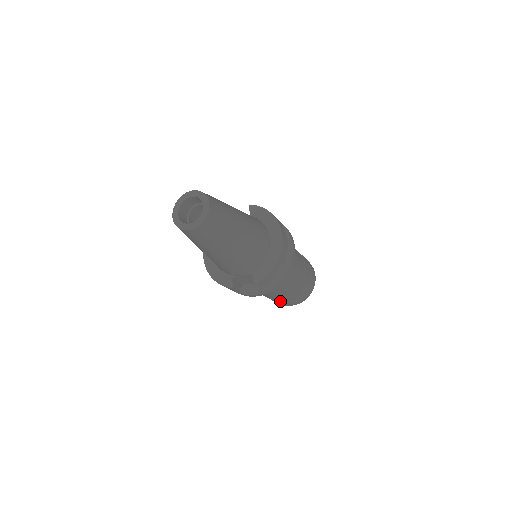
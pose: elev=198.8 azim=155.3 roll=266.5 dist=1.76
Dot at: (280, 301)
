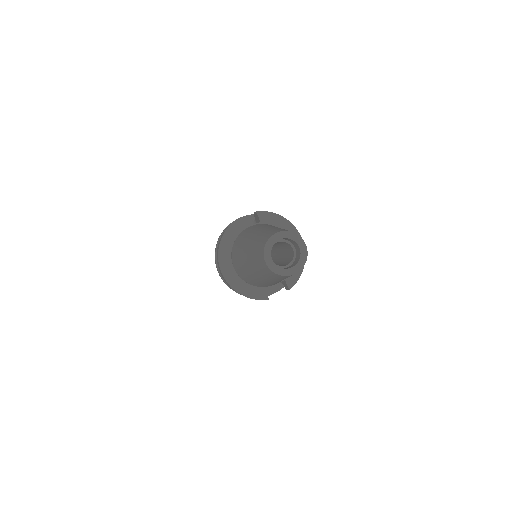
Dot at: occluded
